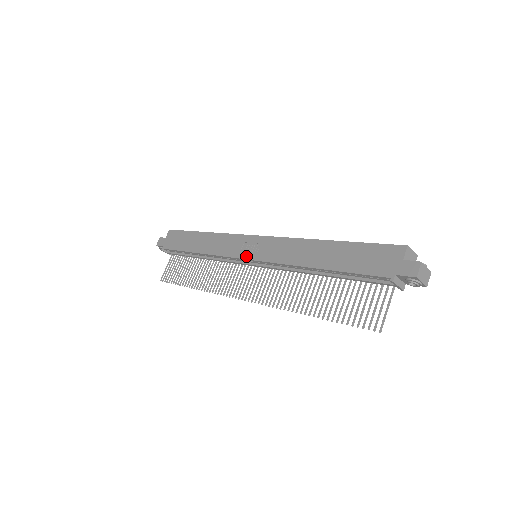
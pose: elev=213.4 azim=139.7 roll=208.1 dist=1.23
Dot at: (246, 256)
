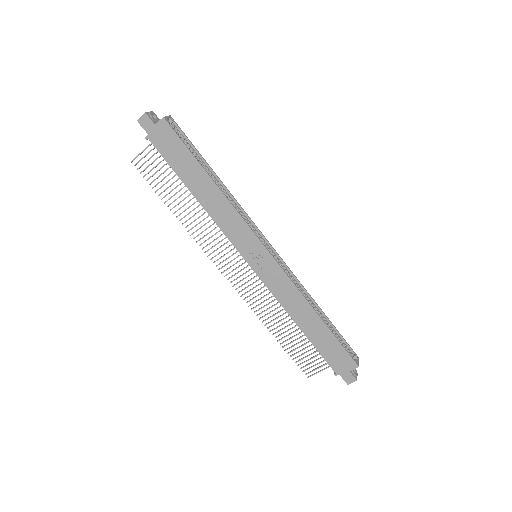
Dot at: (249, 261)
